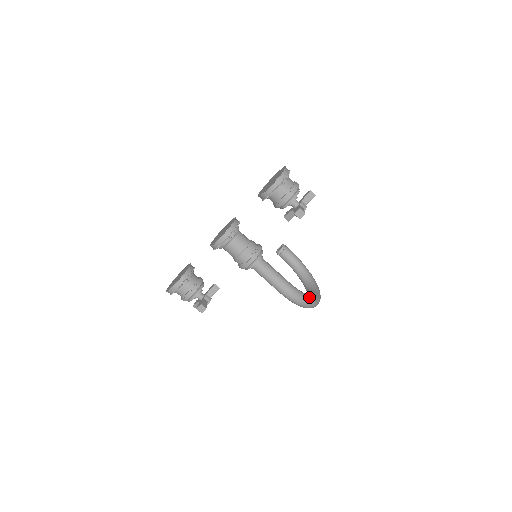
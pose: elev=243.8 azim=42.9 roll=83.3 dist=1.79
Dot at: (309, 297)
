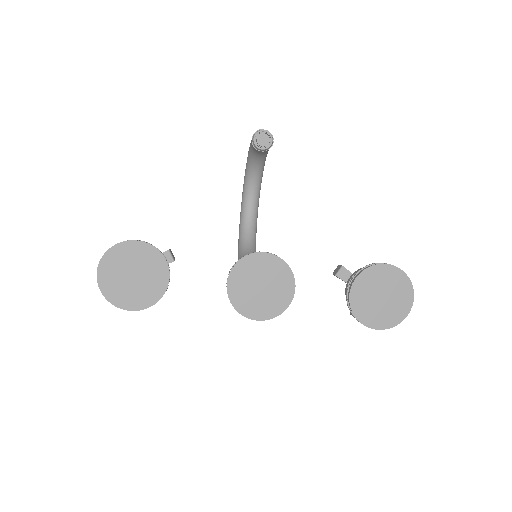
Dot at: occluded
